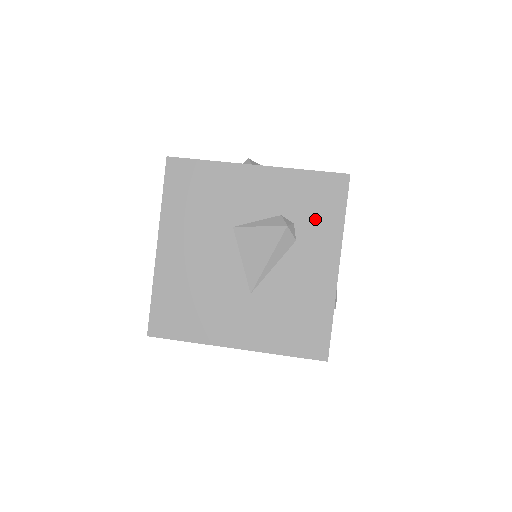
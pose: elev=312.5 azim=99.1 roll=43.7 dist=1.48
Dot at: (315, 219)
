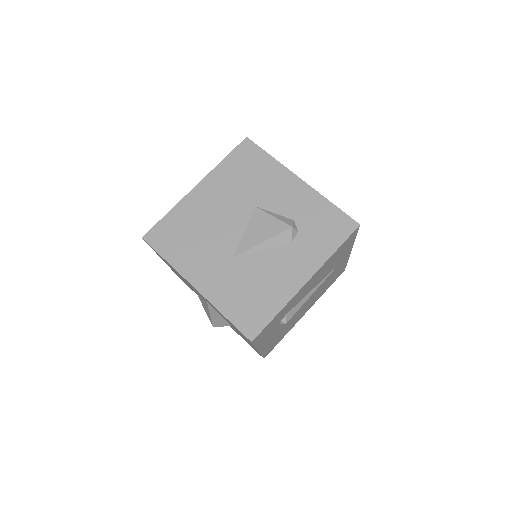
Dot at: (315, 238)
